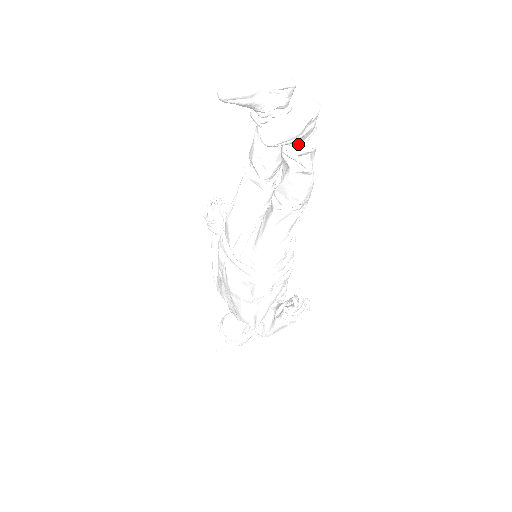
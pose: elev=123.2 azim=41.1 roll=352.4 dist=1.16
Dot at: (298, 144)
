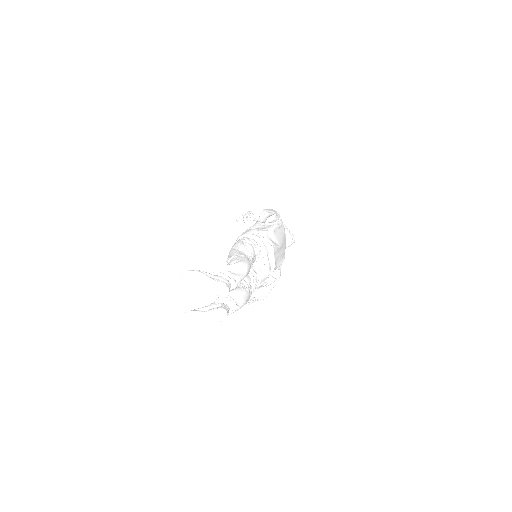
Dot at: occluded
